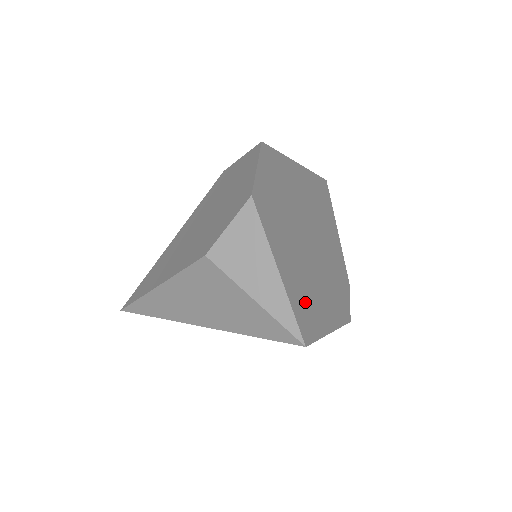
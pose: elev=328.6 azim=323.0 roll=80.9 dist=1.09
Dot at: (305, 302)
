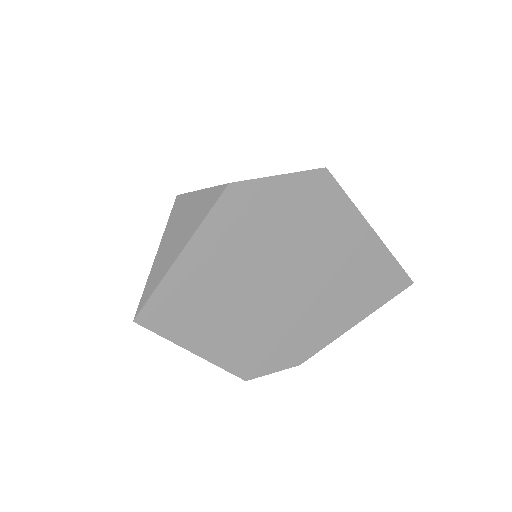
Dot at: (187, 303)
